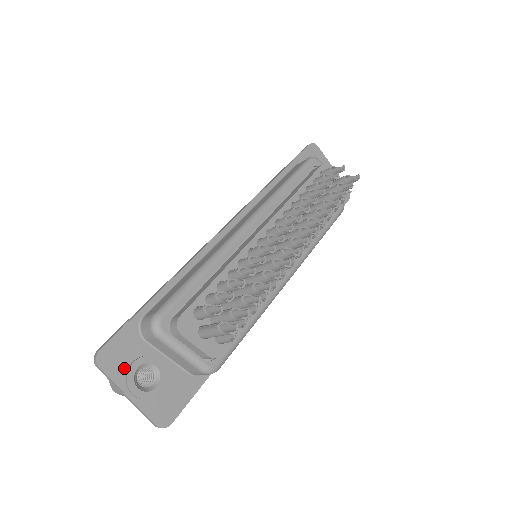
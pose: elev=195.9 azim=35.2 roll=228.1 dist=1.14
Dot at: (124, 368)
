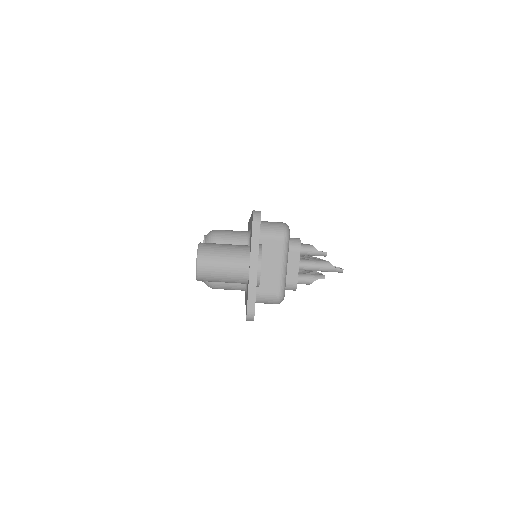
Dot at: occluded
